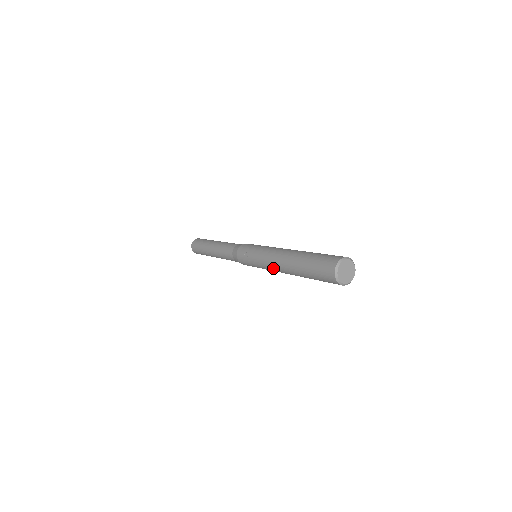
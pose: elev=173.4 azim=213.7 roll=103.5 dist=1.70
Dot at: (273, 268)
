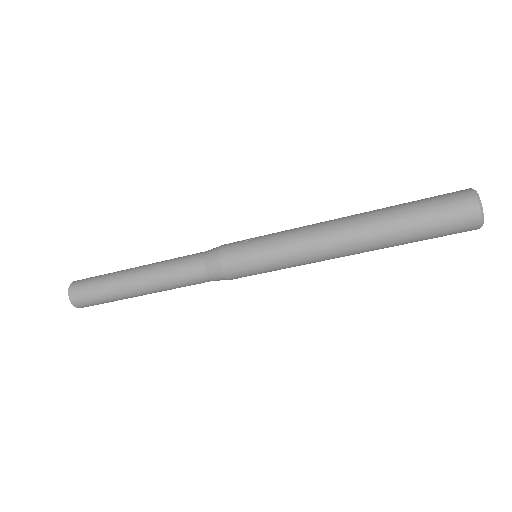
Dot at: (321, 241)
